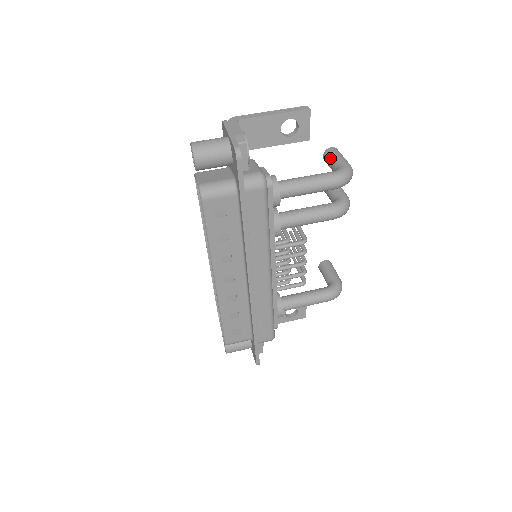
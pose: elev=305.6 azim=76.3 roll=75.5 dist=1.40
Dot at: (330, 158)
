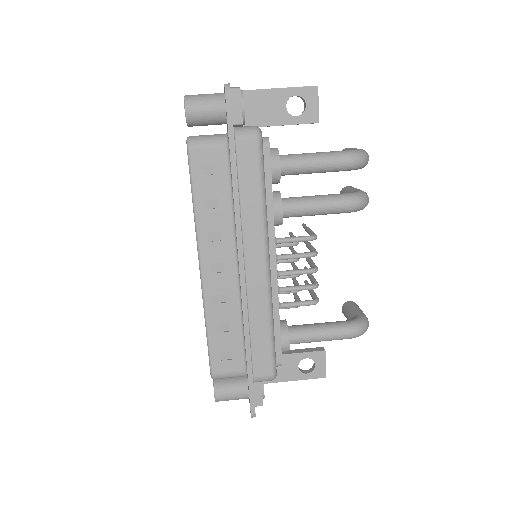
Dot at: occluded
